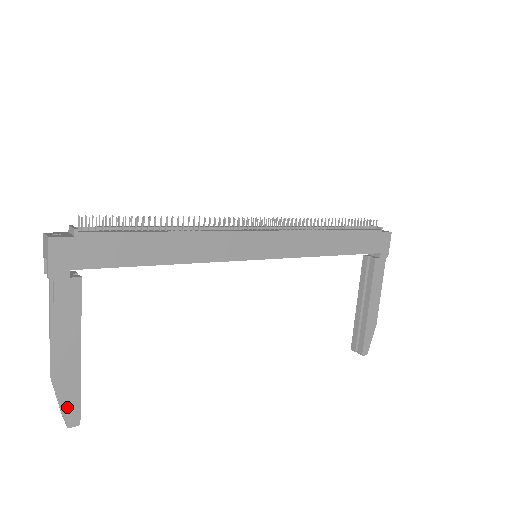
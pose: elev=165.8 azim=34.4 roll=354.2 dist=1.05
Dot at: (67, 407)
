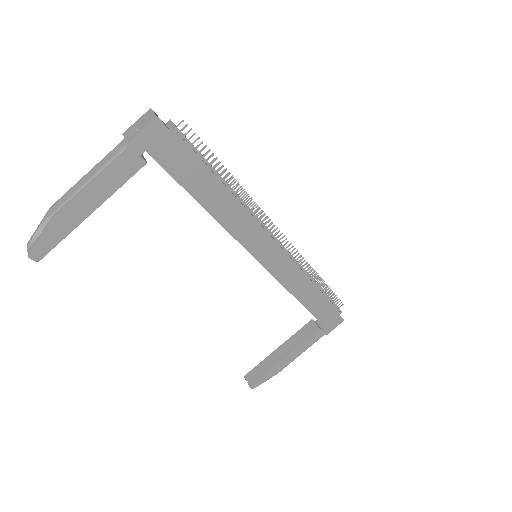
Dot at: (43, 241)
